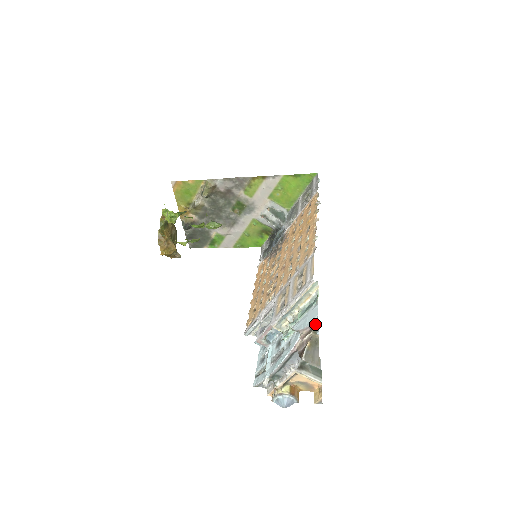
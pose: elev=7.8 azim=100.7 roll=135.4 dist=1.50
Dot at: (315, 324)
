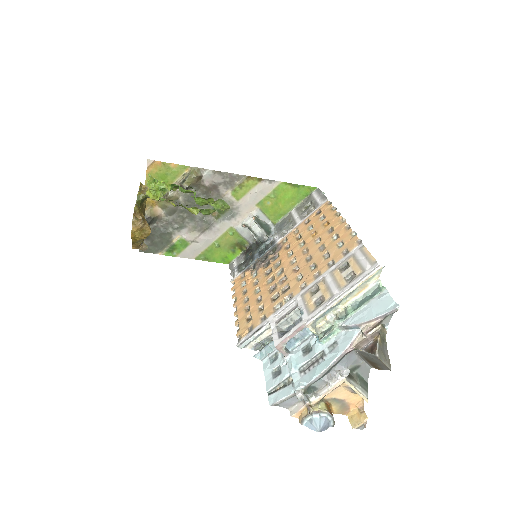
Dot at: (393, 311)
